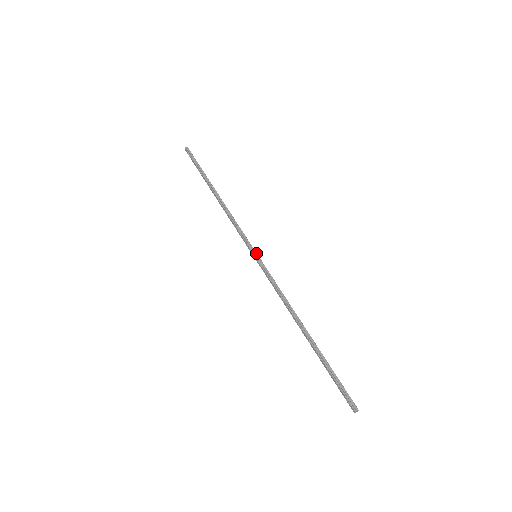
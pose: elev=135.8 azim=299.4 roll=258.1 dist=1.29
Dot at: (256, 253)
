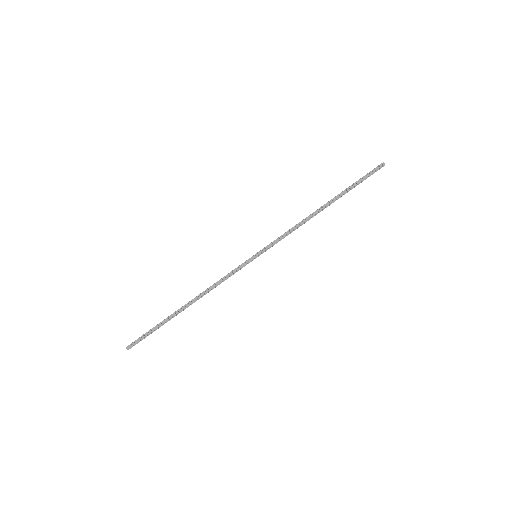
Dot at: (254, 256)
